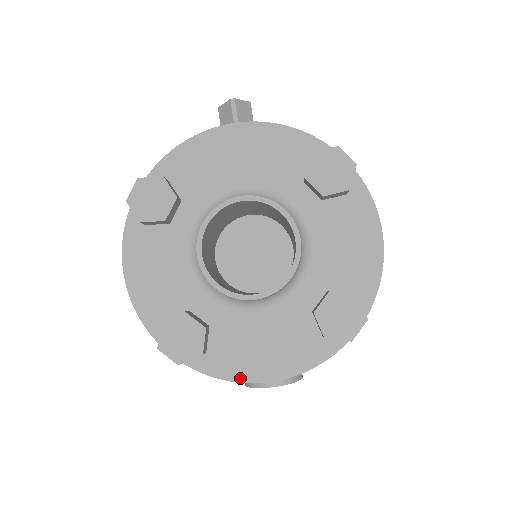
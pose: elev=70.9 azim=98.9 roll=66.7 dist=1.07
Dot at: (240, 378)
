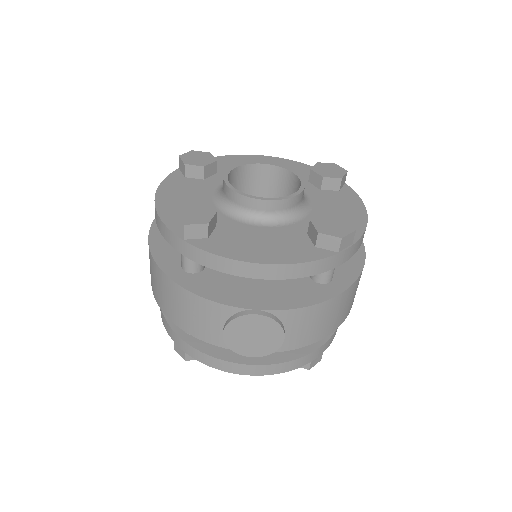
Dot at: (234, 257)
